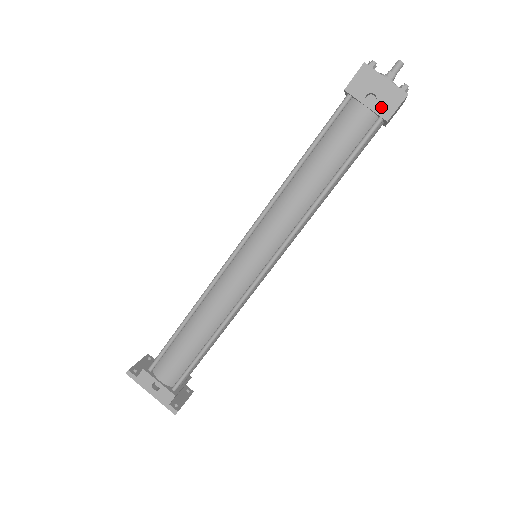
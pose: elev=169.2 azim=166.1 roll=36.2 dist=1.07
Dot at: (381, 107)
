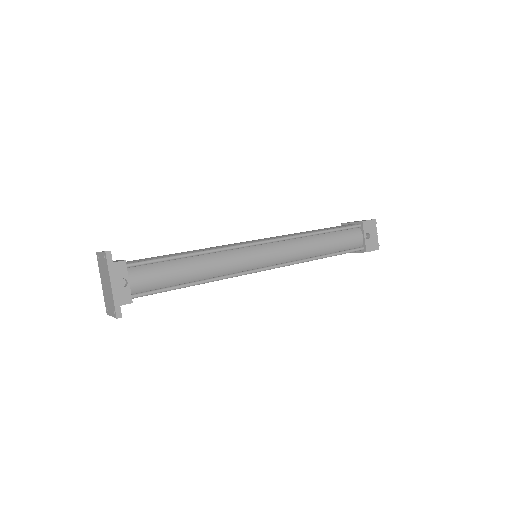
Dot at: (369, 244)
